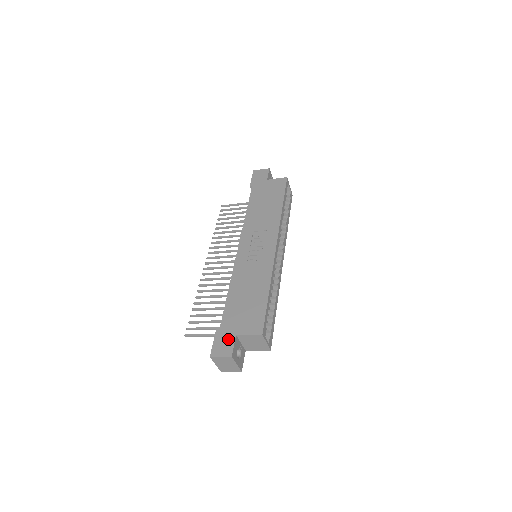
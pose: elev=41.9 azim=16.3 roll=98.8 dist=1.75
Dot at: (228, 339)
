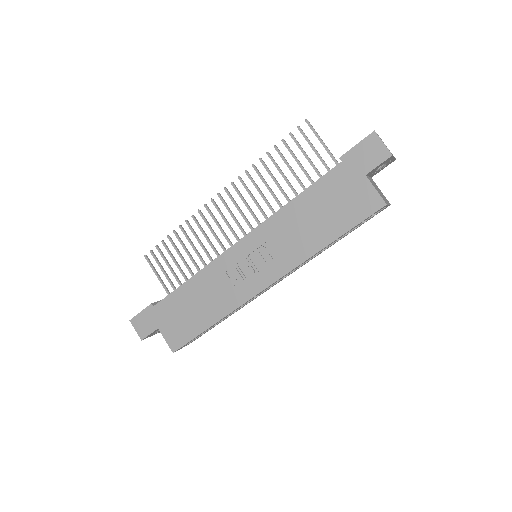
Dot at: (150, 324)
